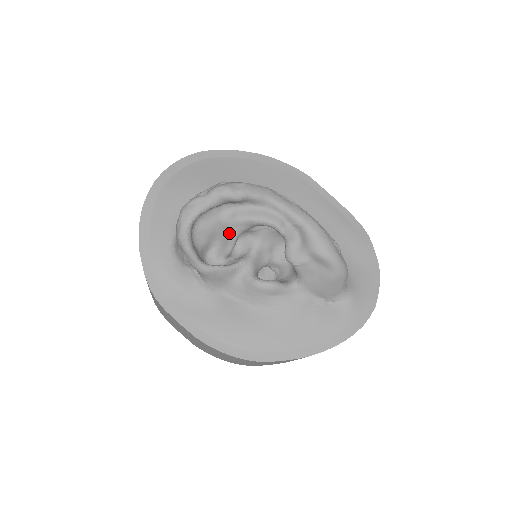
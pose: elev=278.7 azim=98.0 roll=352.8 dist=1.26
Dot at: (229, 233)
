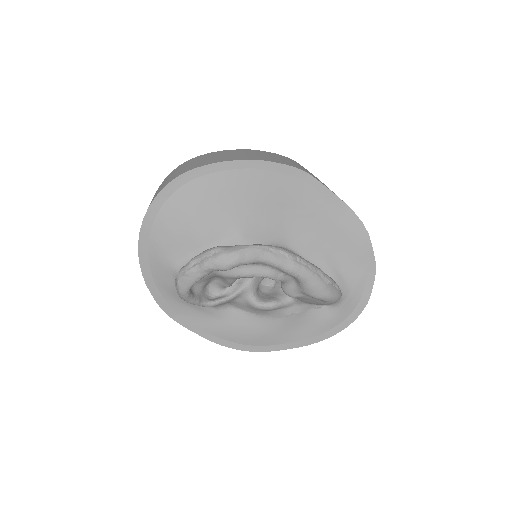
Dot at: (226, 280)
